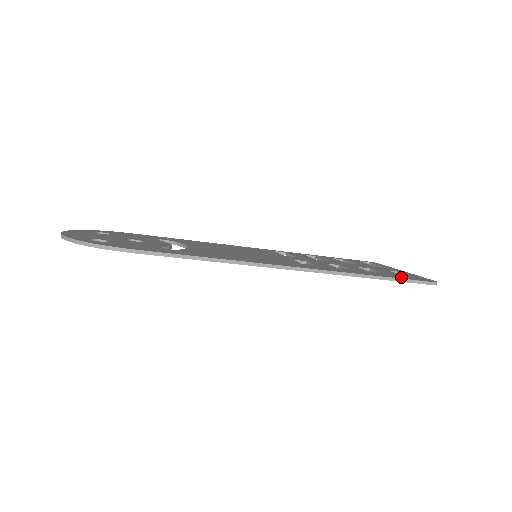
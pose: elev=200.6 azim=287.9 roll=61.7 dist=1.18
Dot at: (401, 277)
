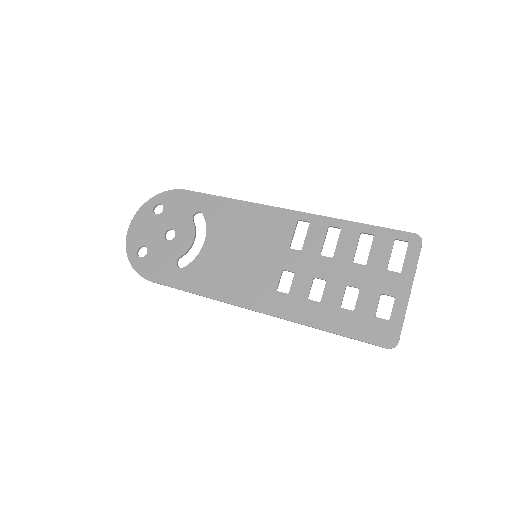
Dot at: (357, 332)
